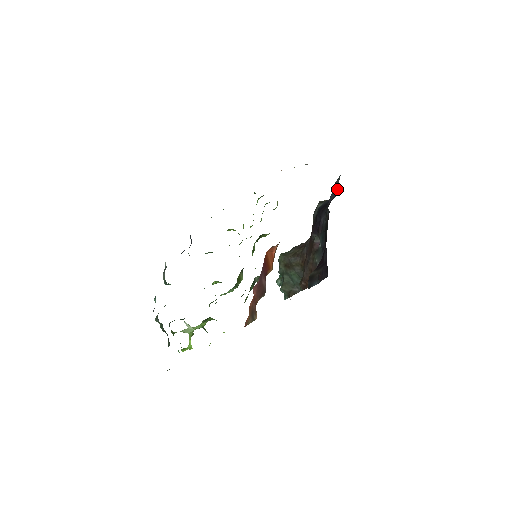
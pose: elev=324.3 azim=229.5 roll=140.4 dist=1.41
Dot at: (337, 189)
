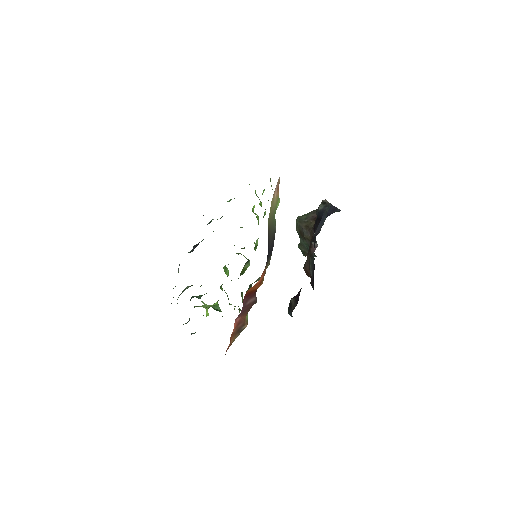
Dot at: (323, 224)
